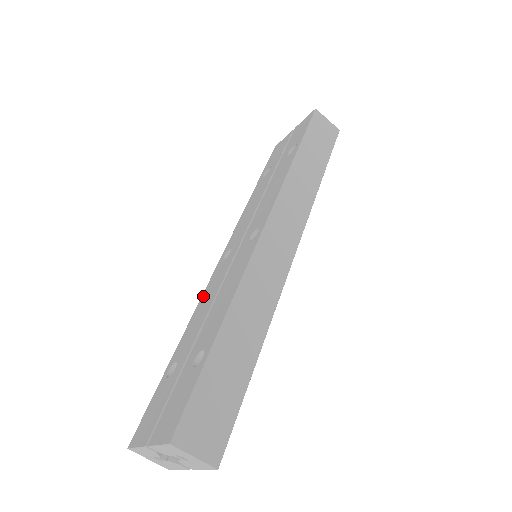
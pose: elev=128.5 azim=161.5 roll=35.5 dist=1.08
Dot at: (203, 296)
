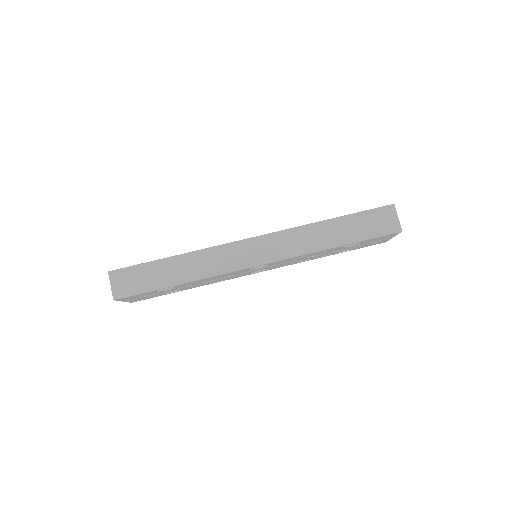
Dot at: occluded
